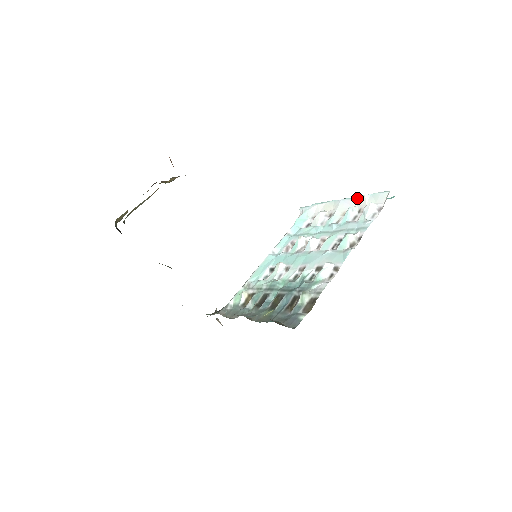
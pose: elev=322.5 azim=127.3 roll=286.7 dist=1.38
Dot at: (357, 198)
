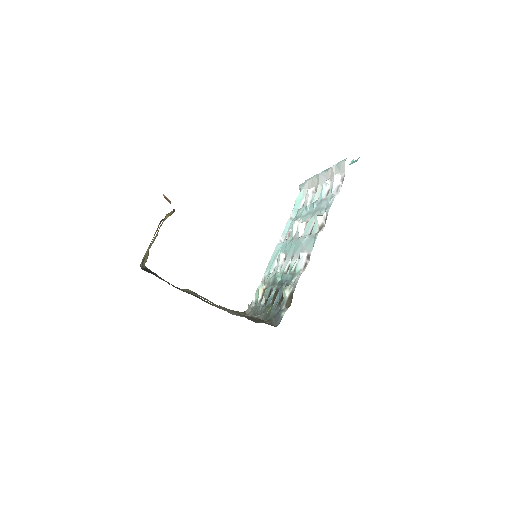
Dot at: (328, 170)
